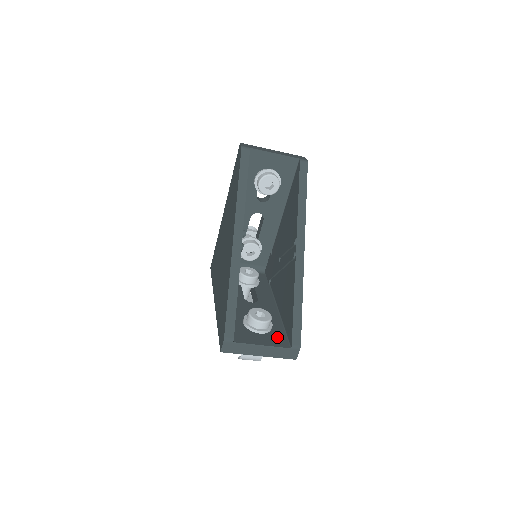
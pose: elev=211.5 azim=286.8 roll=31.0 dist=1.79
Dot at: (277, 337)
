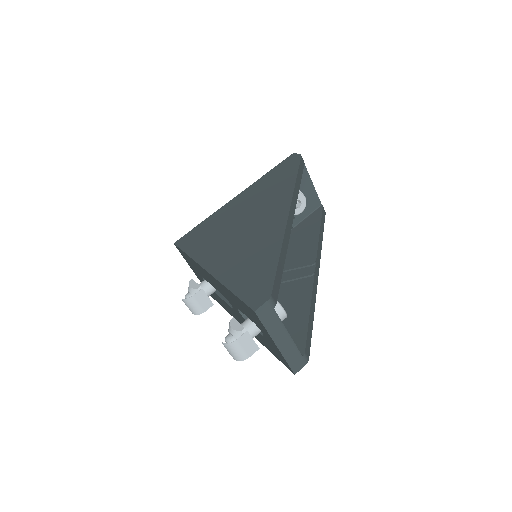
Dot at: occluded
